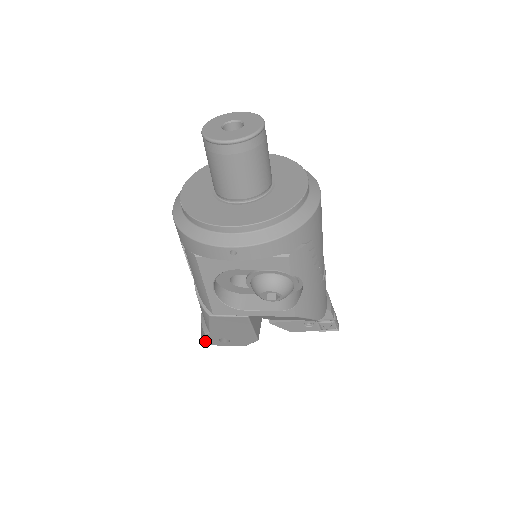
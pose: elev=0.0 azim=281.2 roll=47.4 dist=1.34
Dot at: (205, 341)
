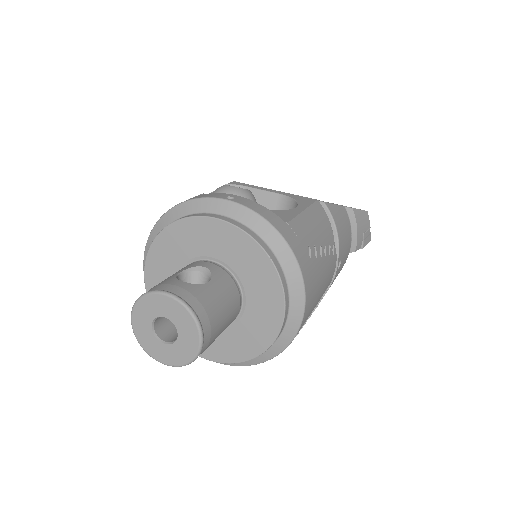
Dot at: occluded
